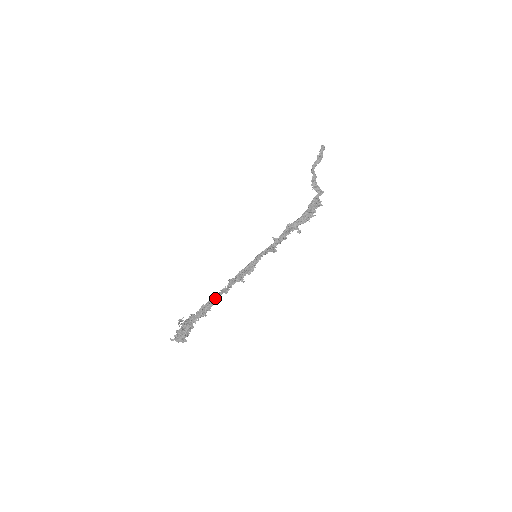
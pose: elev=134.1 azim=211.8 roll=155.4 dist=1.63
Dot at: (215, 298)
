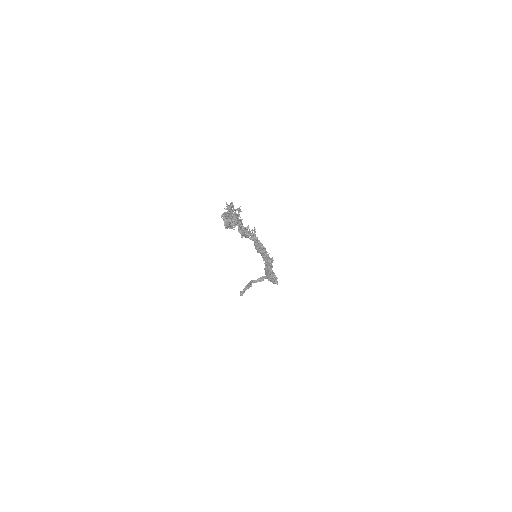
Dot at: (248, 231)
